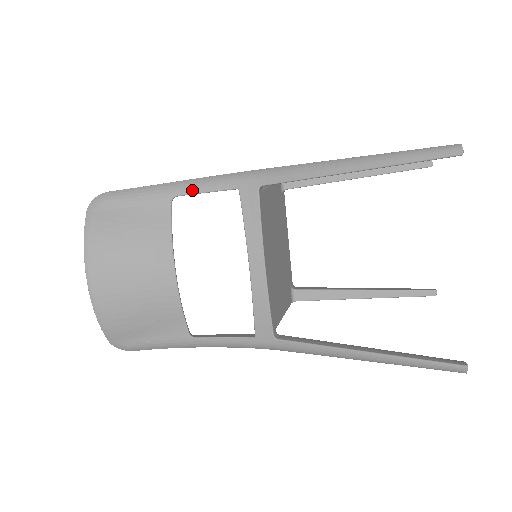
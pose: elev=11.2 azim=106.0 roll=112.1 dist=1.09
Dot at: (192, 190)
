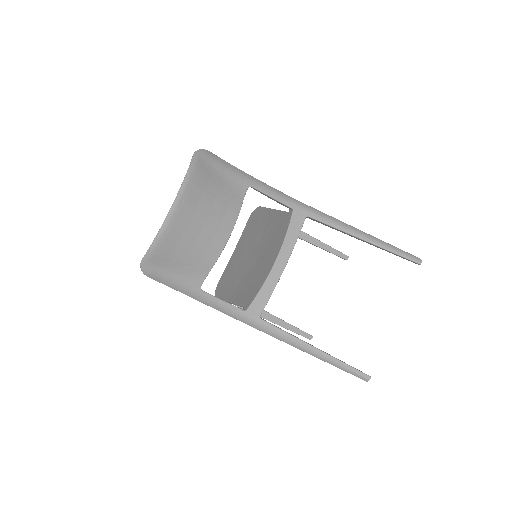
Dot at: (264, 190)
